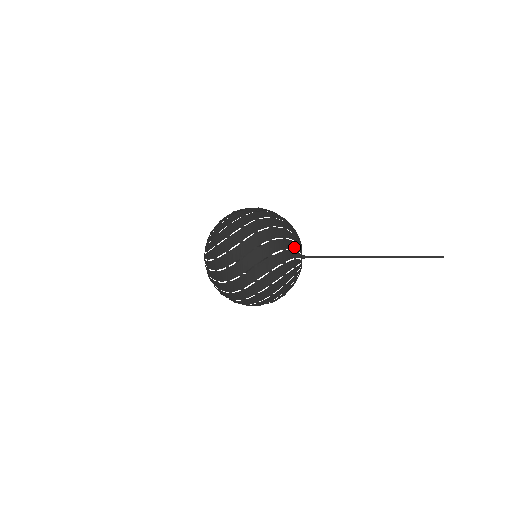
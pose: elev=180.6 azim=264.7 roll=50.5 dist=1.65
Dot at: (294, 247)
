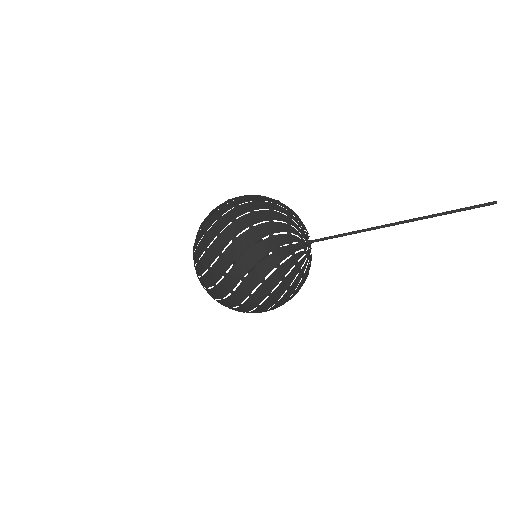
Dot at: (293, 212)
